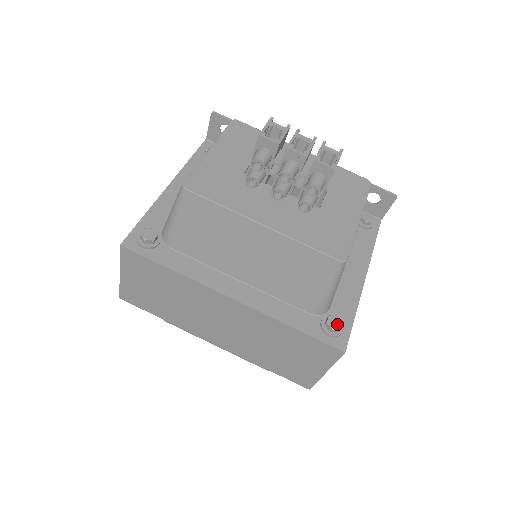
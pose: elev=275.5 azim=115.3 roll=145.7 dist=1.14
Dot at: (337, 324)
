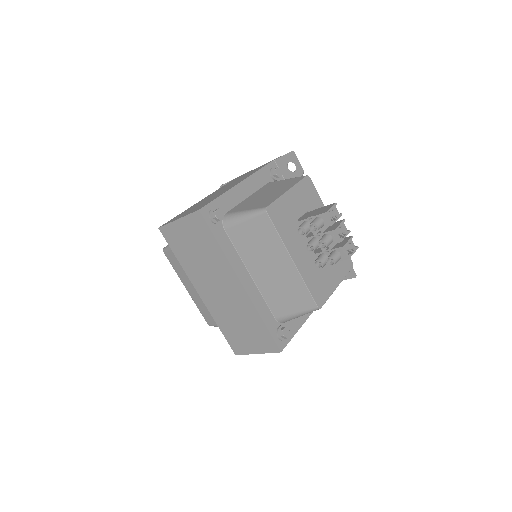
Dot at: (287, 334)
